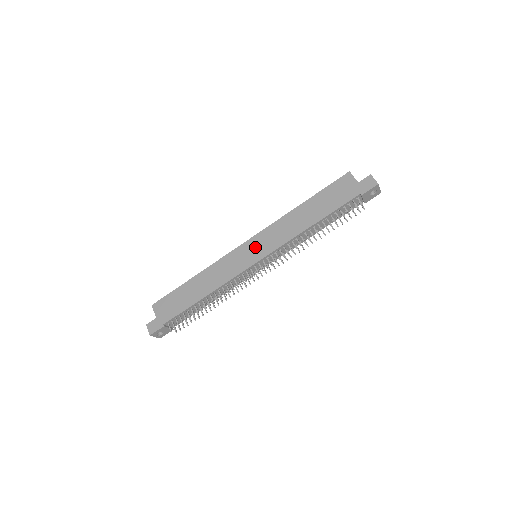
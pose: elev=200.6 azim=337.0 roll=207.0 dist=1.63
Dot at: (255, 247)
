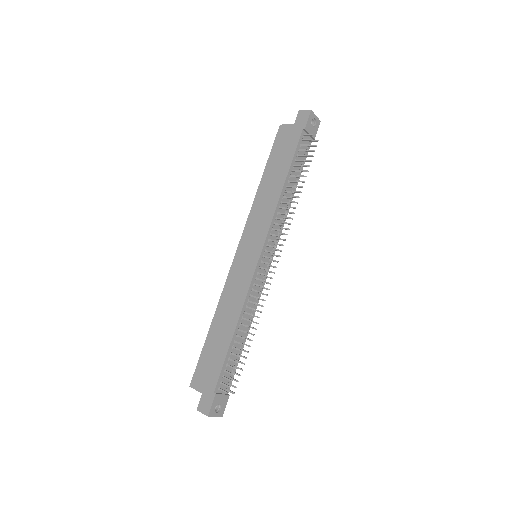
Dot at: (248, 246)
